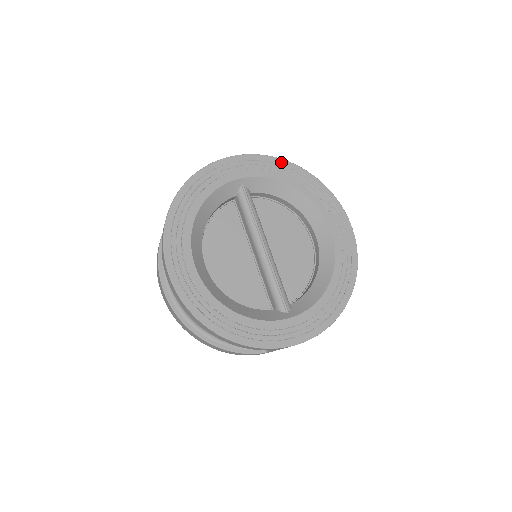
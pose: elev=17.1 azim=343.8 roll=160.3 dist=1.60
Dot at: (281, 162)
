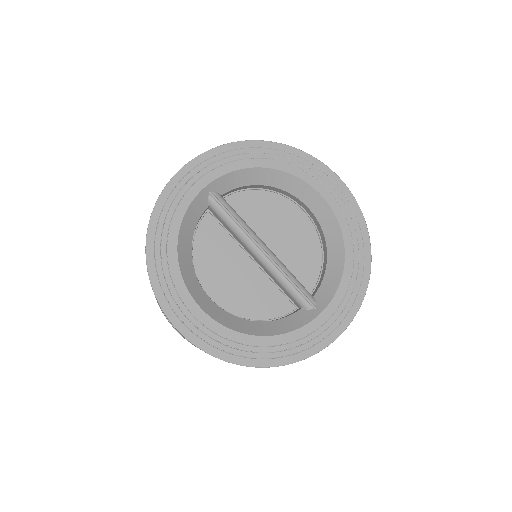
Dot at: (239, 145)
